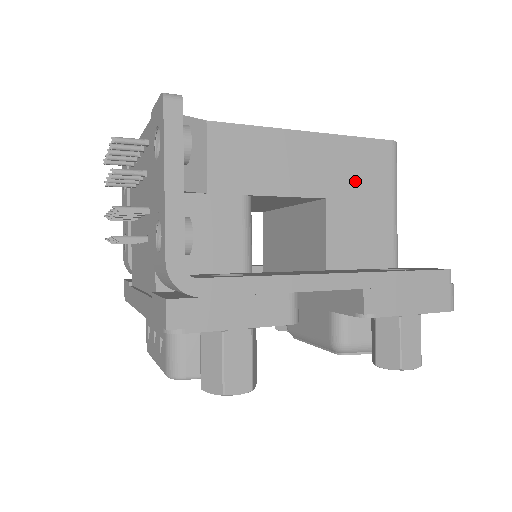
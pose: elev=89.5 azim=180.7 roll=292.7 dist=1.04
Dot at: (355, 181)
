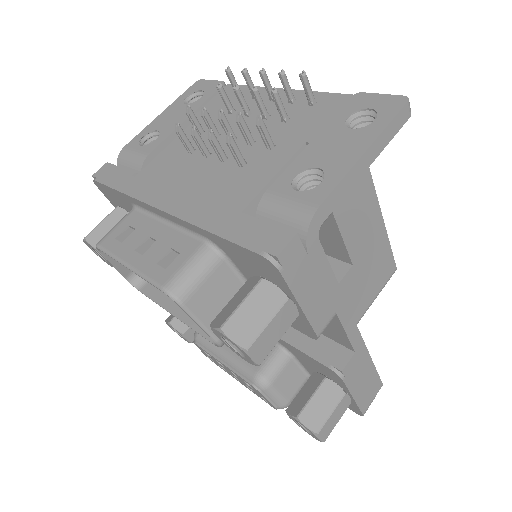
Dot at: (369, 272)
